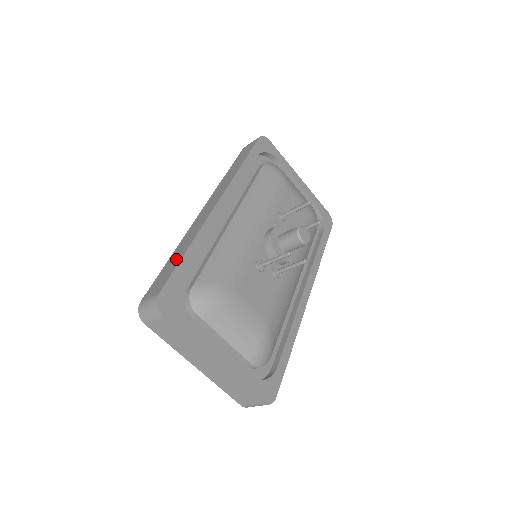
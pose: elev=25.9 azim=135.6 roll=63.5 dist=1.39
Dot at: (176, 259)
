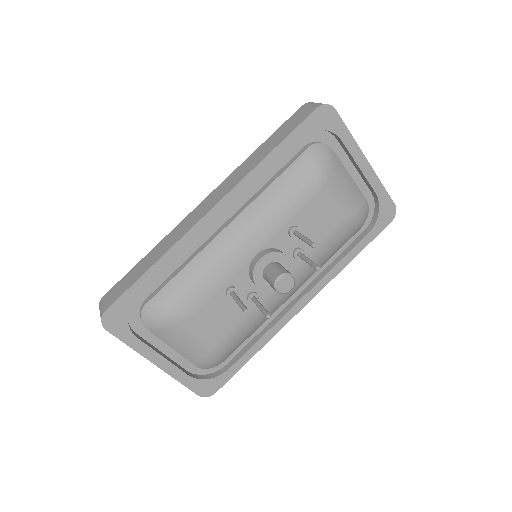
Dot at: (140, 270)
